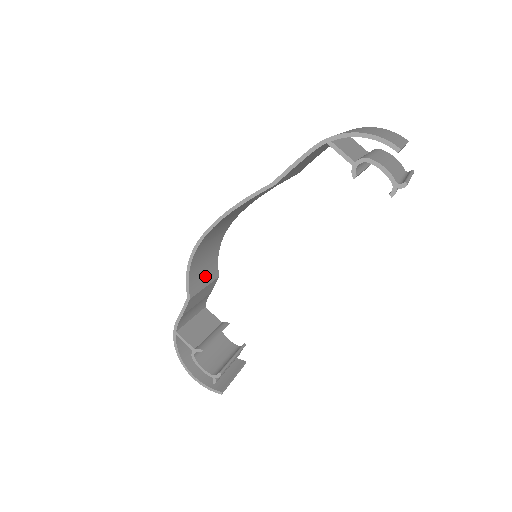
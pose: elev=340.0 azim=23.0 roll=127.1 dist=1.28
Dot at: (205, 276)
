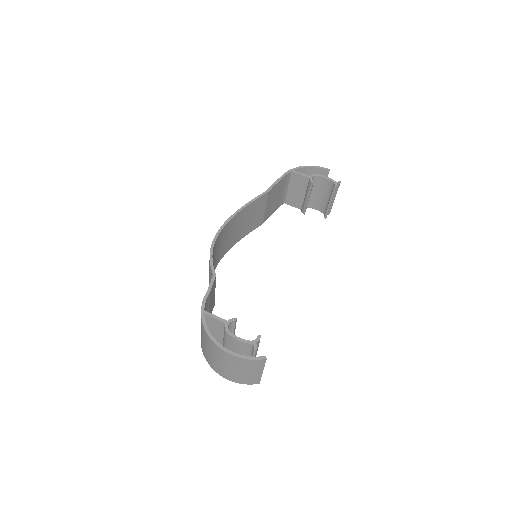
Dot at: occluded
